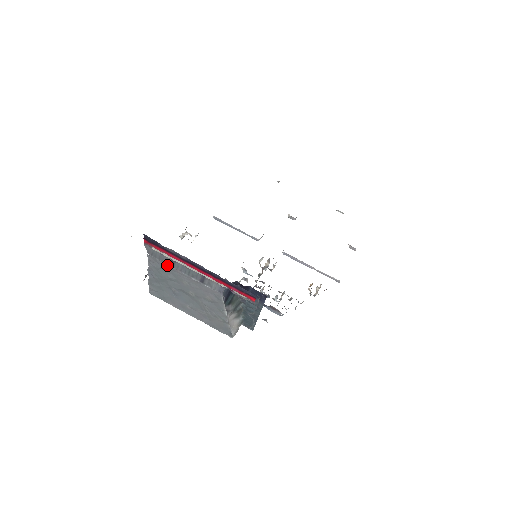
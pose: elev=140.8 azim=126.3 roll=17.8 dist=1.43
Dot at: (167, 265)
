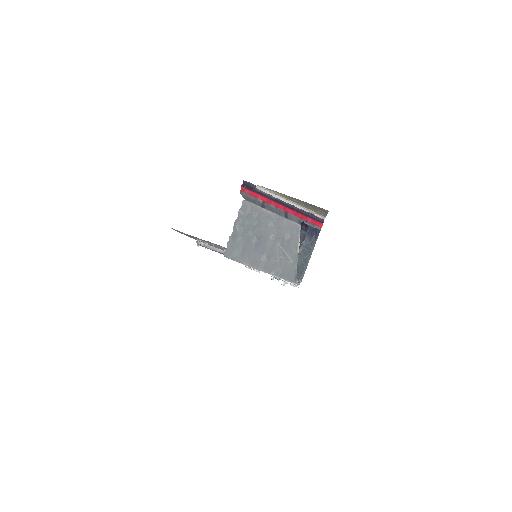
Dot at: (259, 208)
